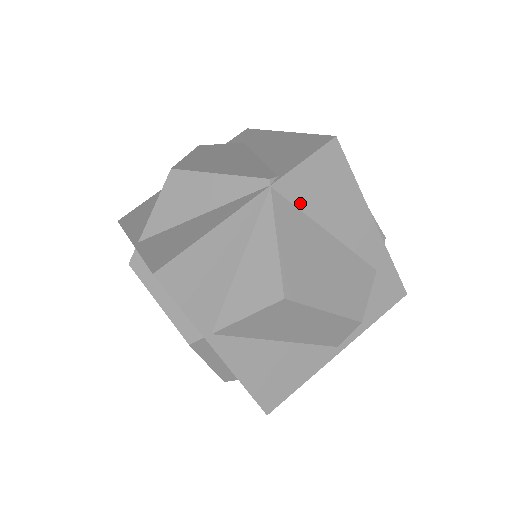
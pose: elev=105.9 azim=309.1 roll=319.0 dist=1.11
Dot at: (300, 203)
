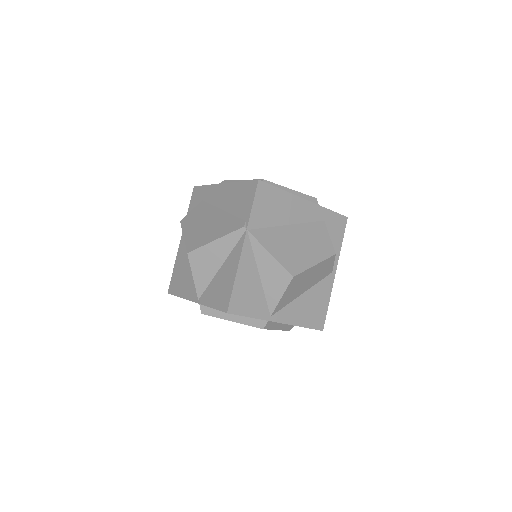
Dot at: (265, 224)
